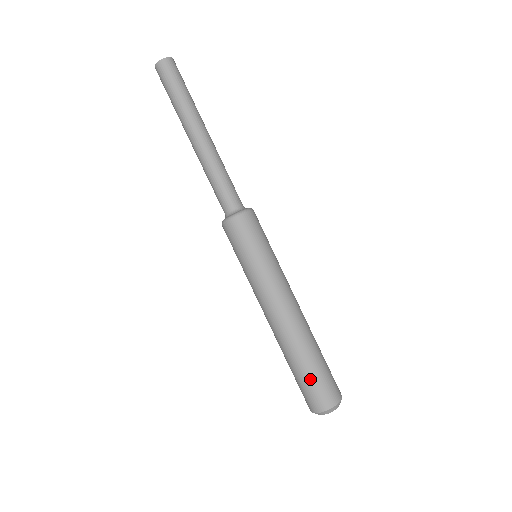
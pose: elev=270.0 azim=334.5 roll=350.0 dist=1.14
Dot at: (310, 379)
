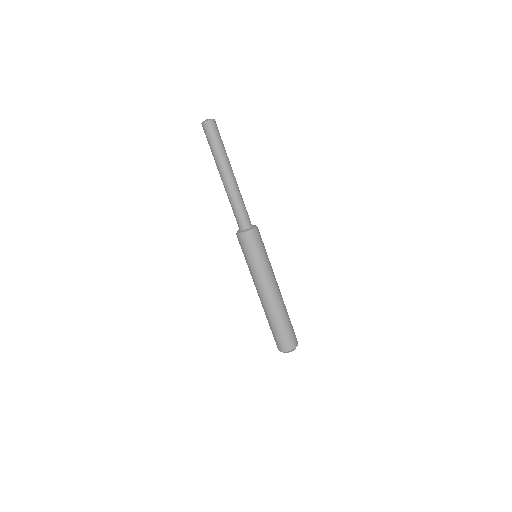
Dot at: (281, 333)
